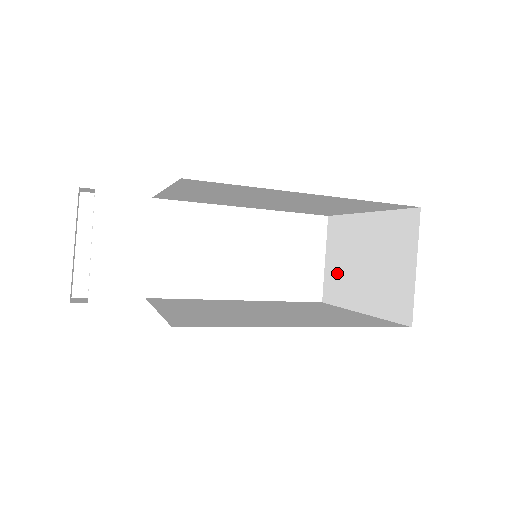
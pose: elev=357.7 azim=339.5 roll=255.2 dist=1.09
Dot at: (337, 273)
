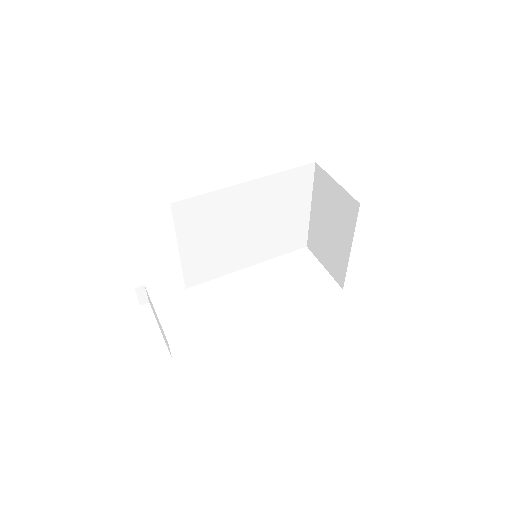
Dot at: (331, 259)
